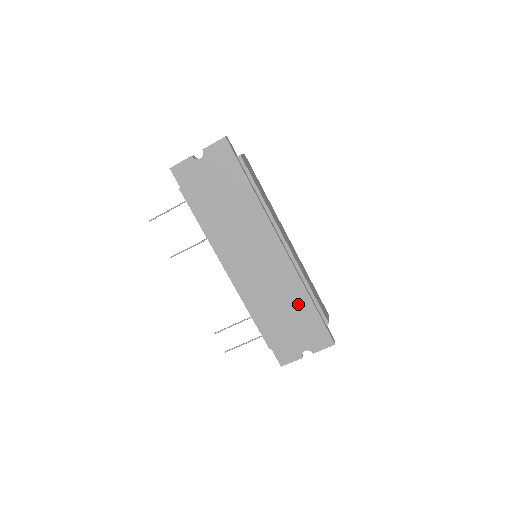
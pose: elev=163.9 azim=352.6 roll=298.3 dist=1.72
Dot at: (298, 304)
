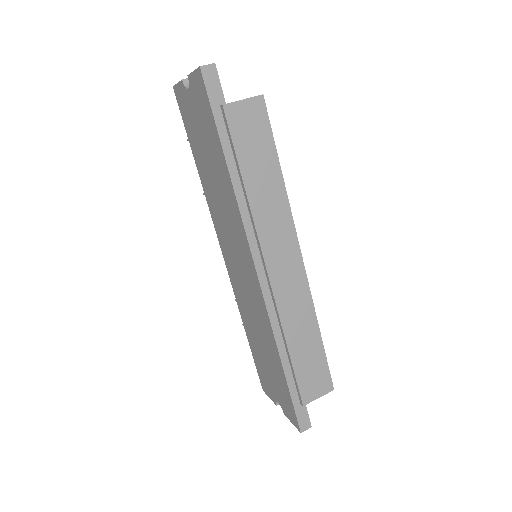
Dot at: (271, 353)
